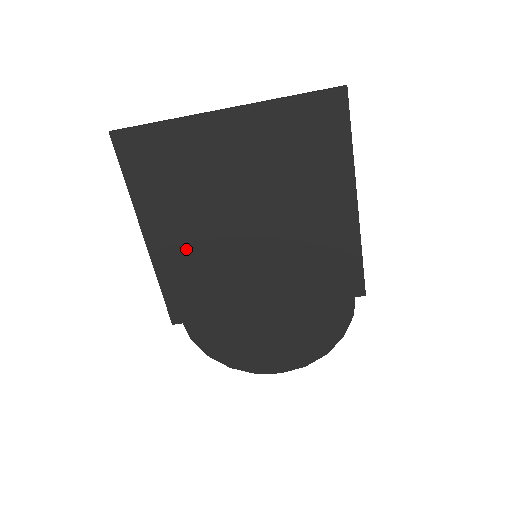
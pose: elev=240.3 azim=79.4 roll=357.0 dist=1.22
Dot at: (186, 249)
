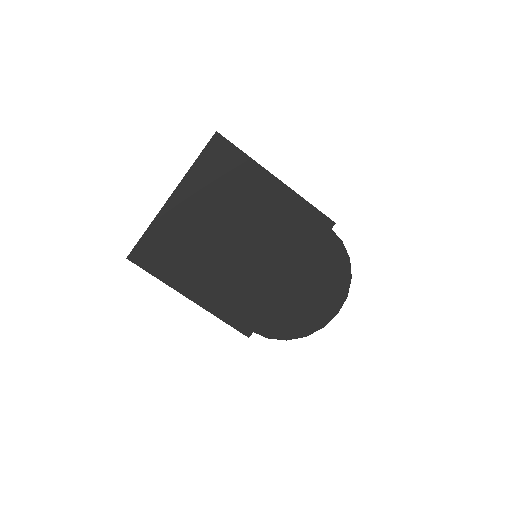
Dot at: (216, 286)
